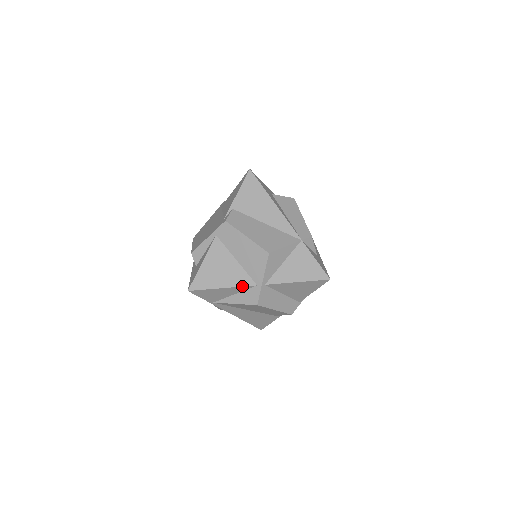
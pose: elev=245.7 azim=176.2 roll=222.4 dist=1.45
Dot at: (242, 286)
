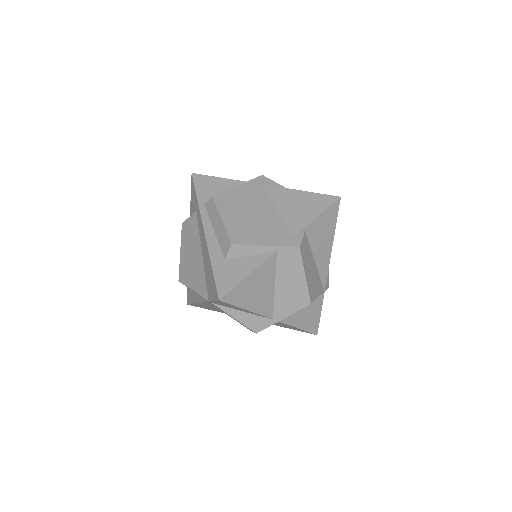
Dot at: (263, 315)
